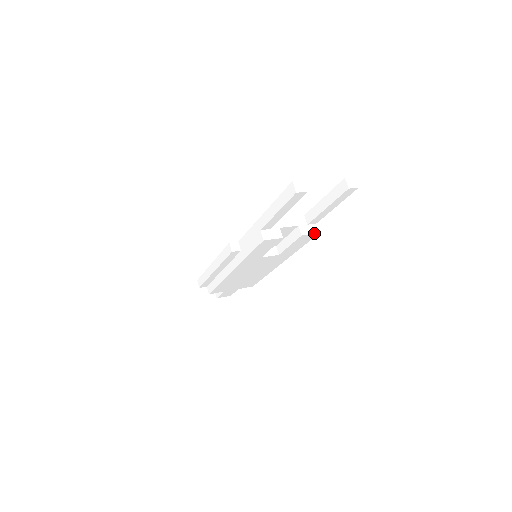
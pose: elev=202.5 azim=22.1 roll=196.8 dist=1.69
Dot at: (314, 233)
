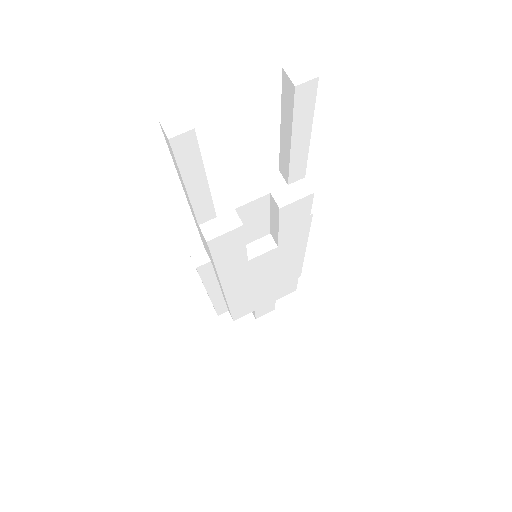
Dot at: (303, 196)
